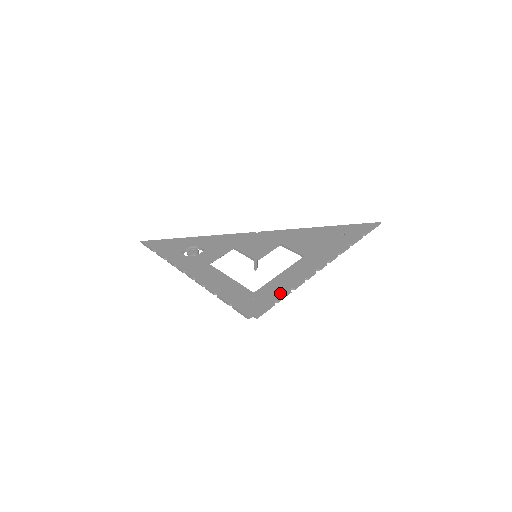
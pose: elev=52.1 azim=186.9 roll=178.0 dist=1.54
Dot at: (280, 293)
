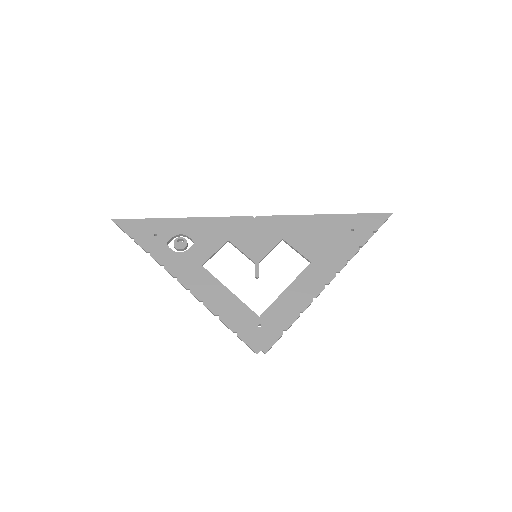
Dot at: (288, 319)
